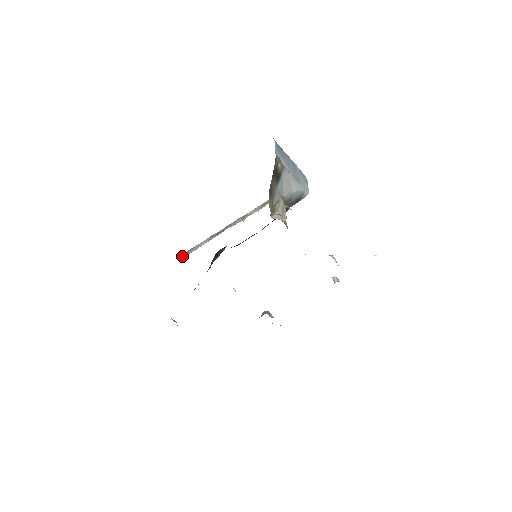
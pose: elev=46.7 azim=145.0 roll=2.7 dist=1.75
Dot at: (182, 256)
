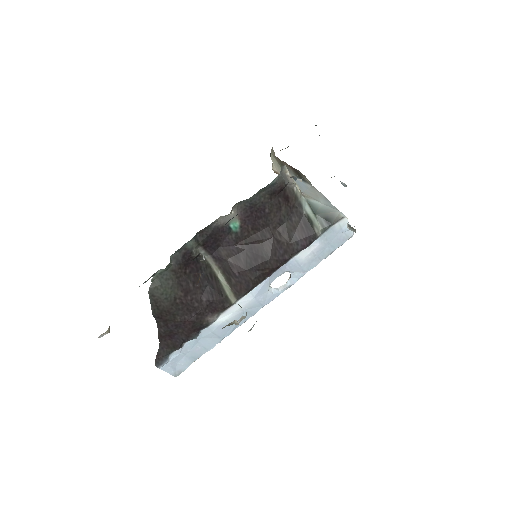
Dot at: occluded
